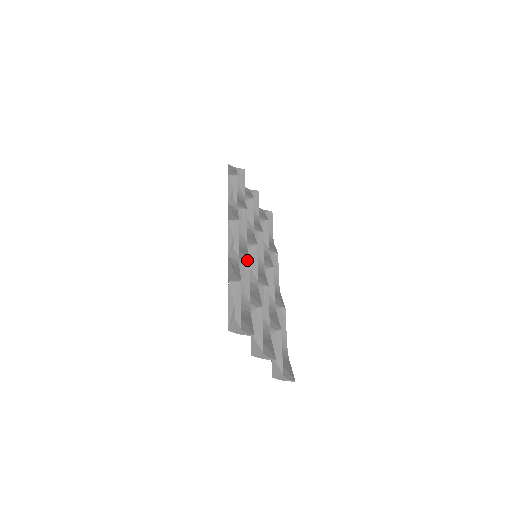
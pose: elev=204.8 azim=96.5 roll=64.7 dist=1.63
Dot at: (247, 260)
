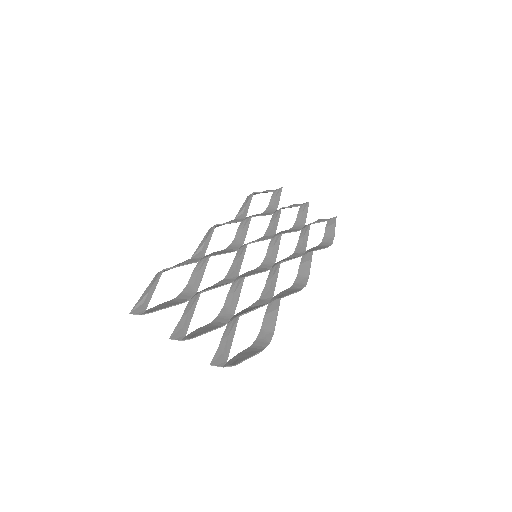
Dot at: (209, 256)
